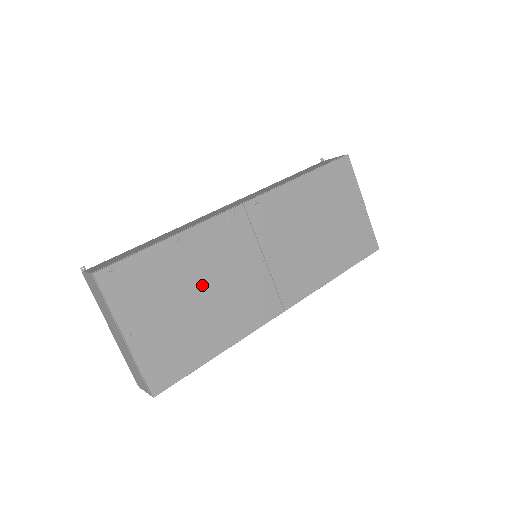
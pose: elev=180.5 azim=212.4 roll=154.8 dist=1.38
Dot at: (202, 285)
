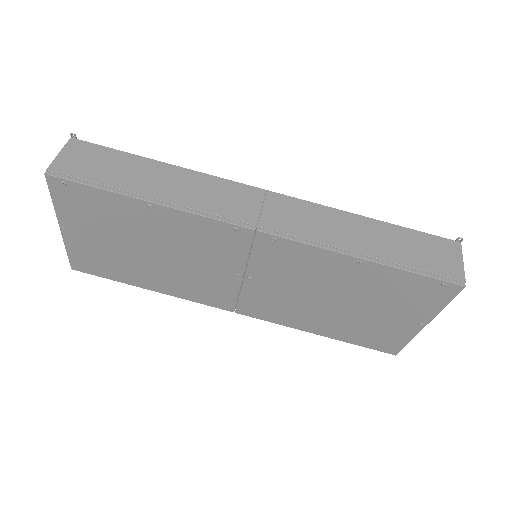
Dot at: (157, 248)
